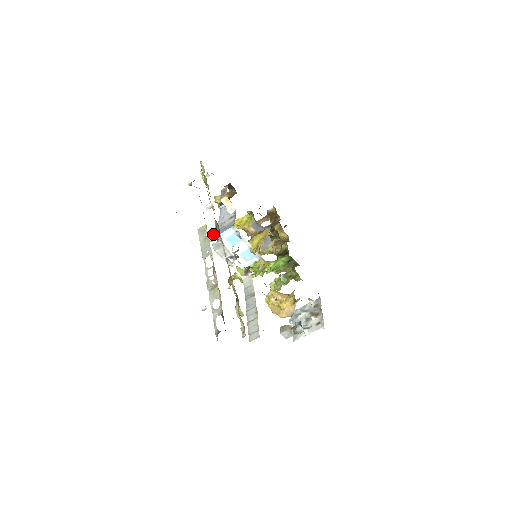
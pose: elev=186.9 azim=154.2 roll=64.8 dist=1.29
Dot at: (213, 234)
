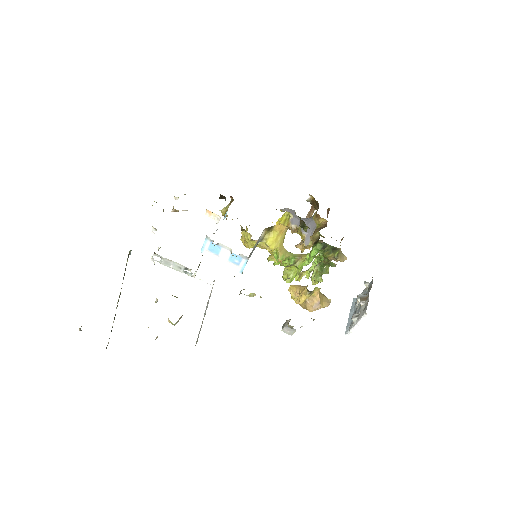
Dot at: occluded
